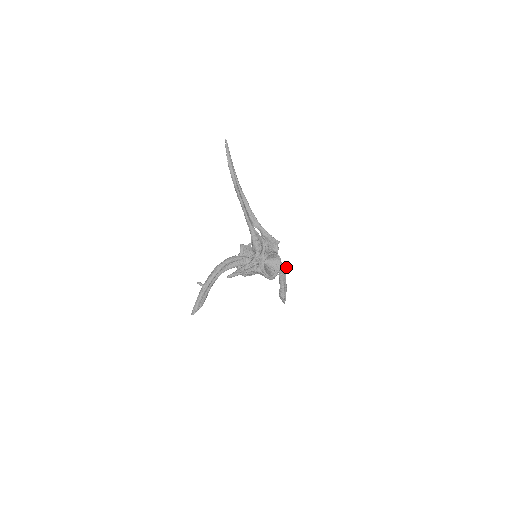
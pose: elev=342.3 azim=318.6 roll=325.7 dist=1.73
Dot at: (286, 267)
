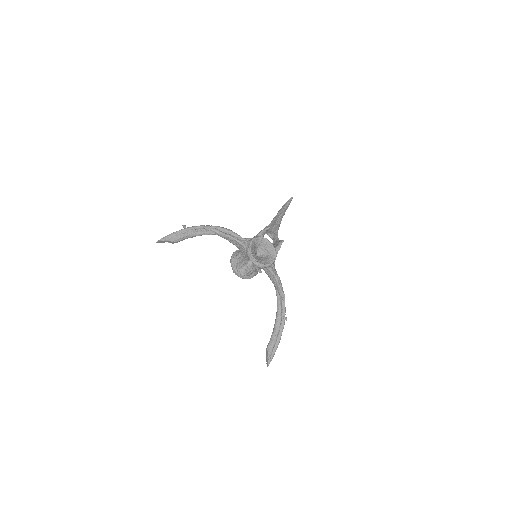
Dot at: occluded
